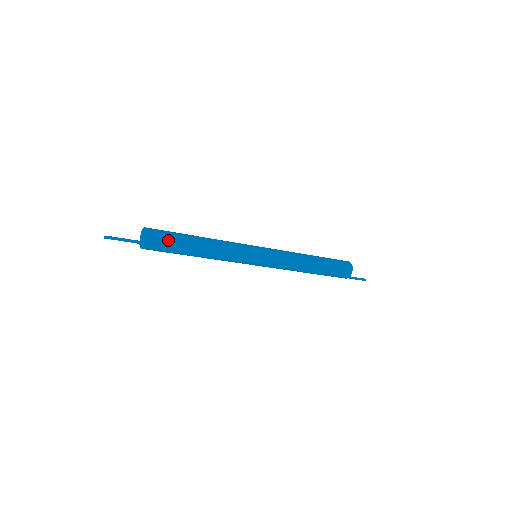
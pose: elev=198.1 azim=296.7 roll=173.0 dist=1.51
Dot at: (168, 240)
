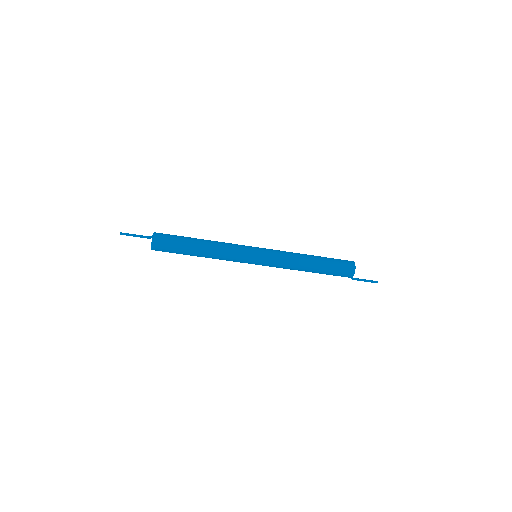
Dot at: (173, 237)
